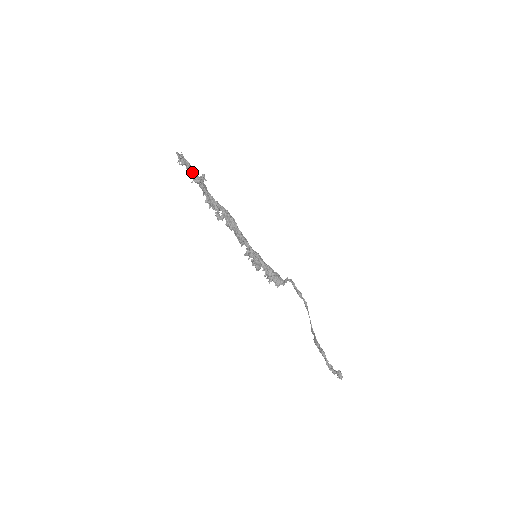
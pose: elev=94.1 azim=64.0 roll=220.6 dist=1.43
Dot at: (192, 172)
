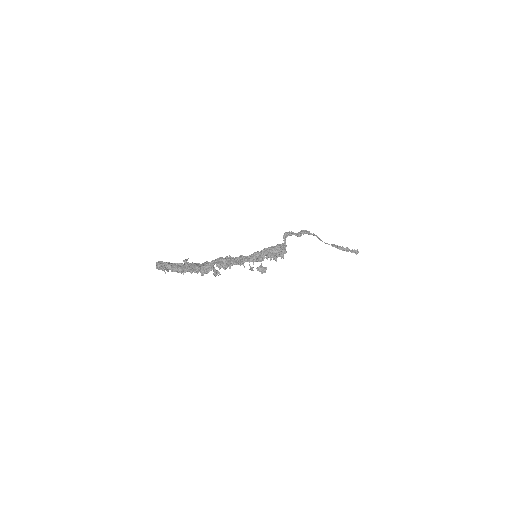
Dot at: (178, 271)
